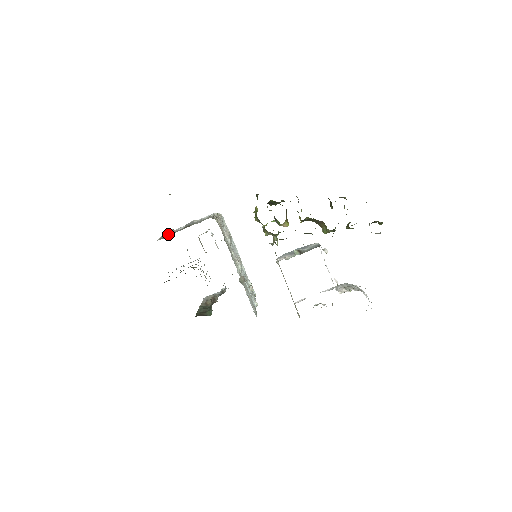
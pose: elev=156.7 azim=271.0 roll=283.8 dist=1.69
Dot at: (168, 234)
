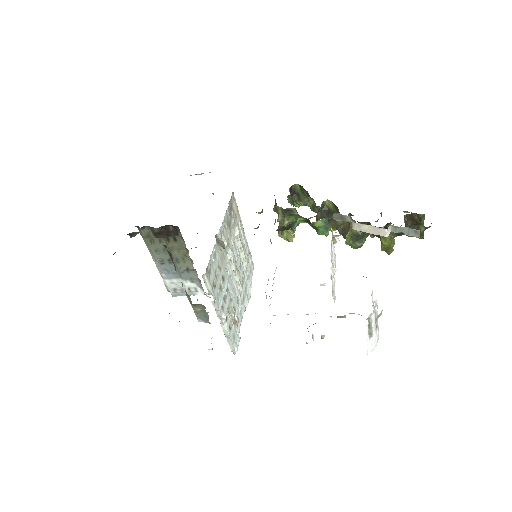
Dot at: occluded
